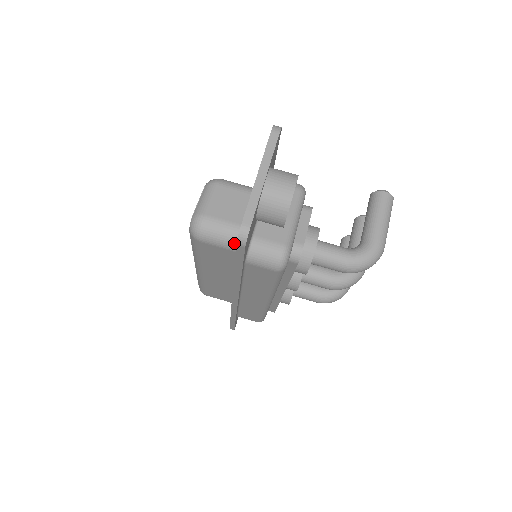
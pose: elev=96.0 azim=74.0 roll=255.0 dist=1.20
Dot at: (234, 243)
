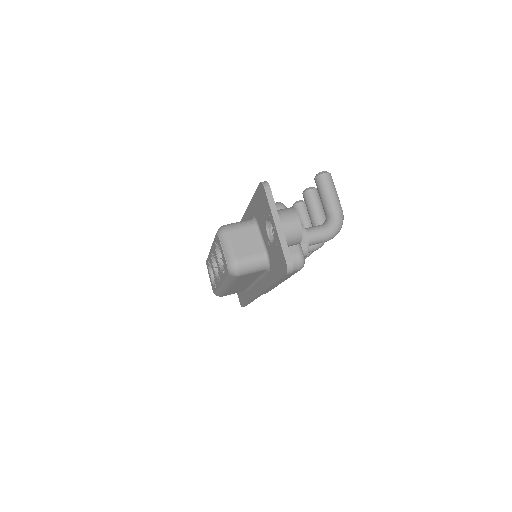
Dot at: (264, 266)
